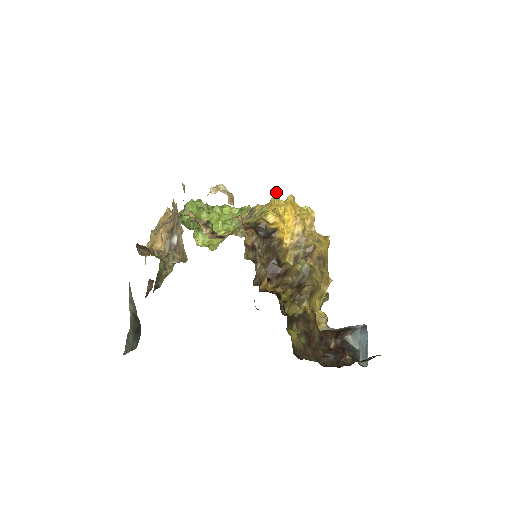
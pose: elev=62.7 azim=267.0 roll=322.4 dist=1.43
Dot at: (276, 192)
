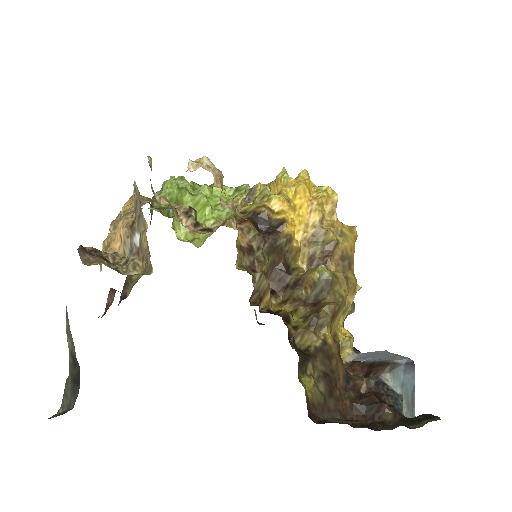
Dot at: occluded
